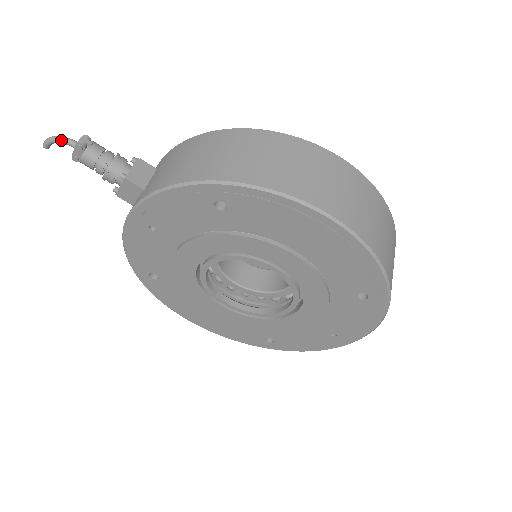
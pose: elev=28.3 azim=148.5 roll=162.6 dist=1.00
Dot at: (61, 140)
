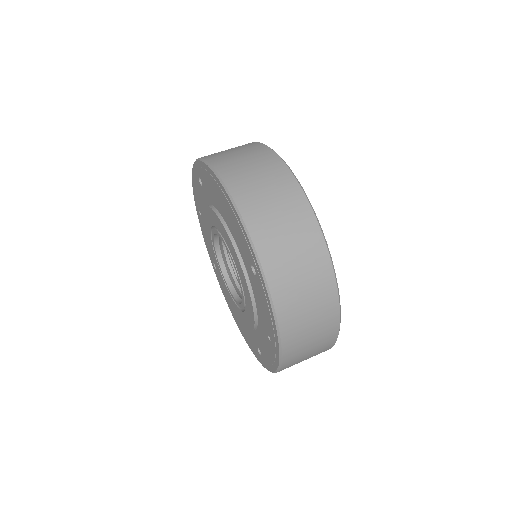
Dot at: occluded
